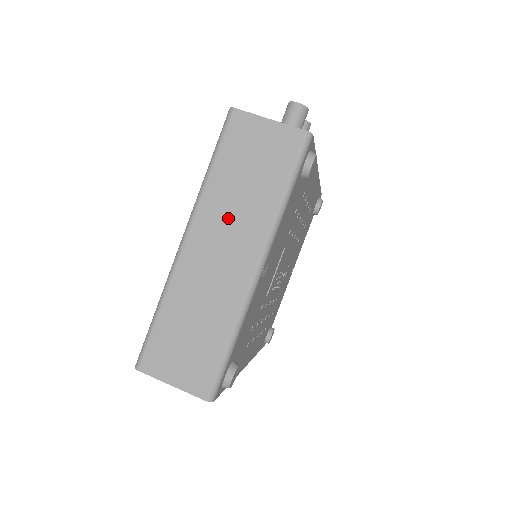
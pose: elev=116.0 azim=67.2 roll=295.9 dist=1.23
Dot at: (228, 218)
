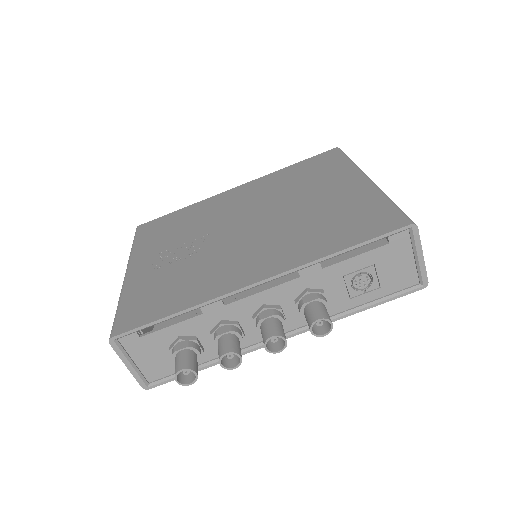
Dot at: occluded
